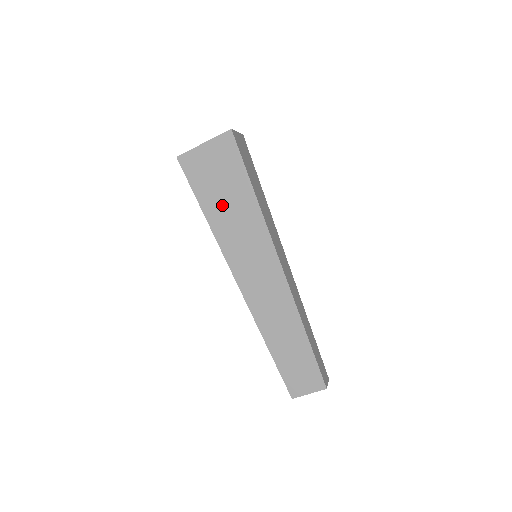
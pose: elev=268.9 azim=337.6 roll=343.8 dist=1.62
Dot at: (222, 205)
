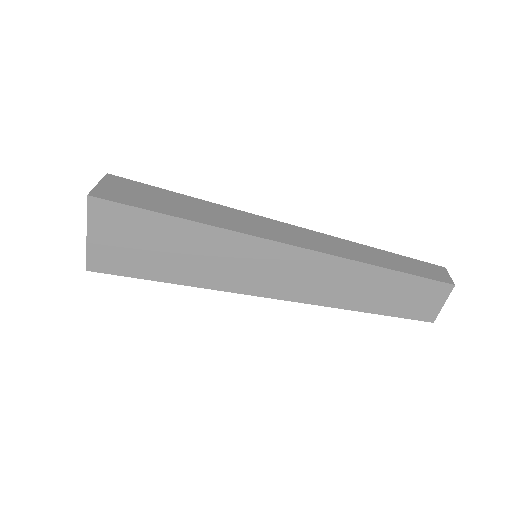
Dot at: (173, 260)
